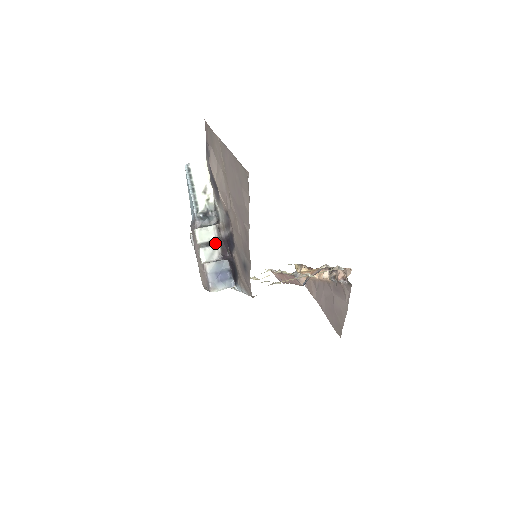
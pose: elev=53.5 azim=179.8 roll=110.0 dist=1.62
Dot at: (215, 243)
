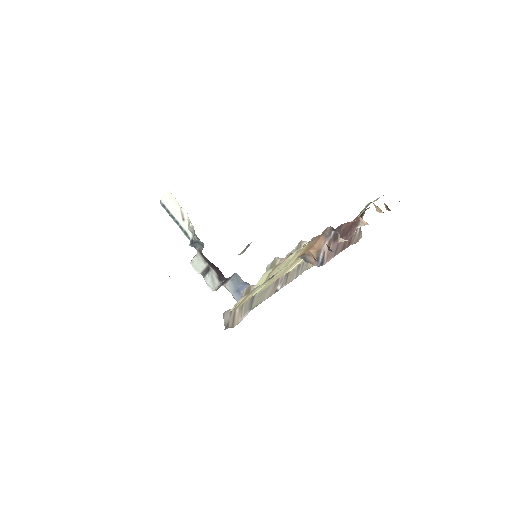
Dot at: (209, 268)
